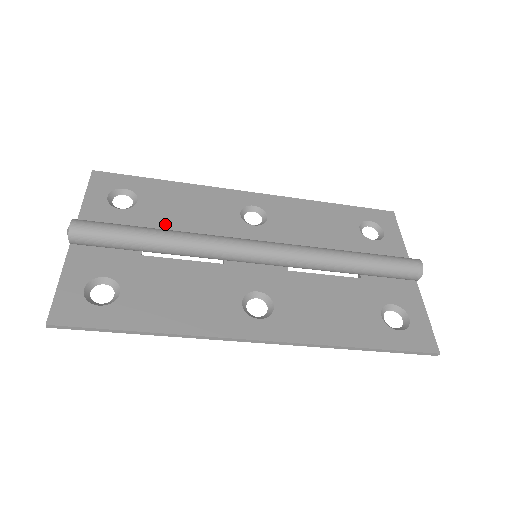
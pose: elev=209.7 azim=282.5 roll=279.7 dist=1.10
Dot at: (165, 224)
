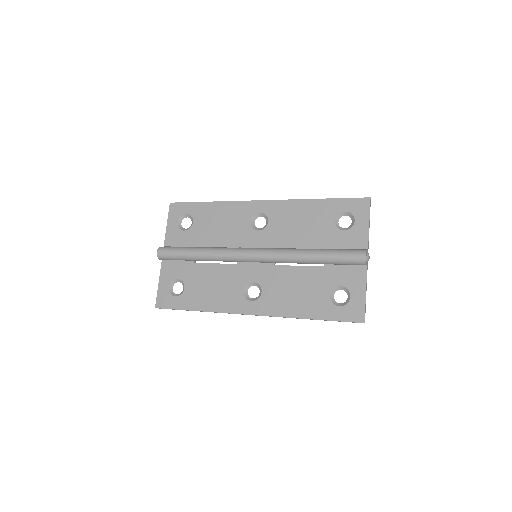
Dot at: (207, 238)
